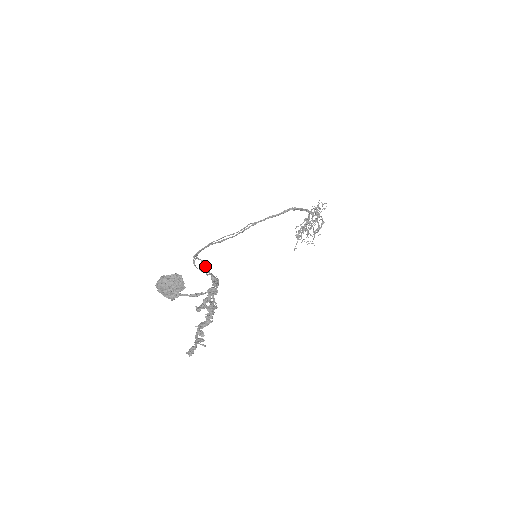
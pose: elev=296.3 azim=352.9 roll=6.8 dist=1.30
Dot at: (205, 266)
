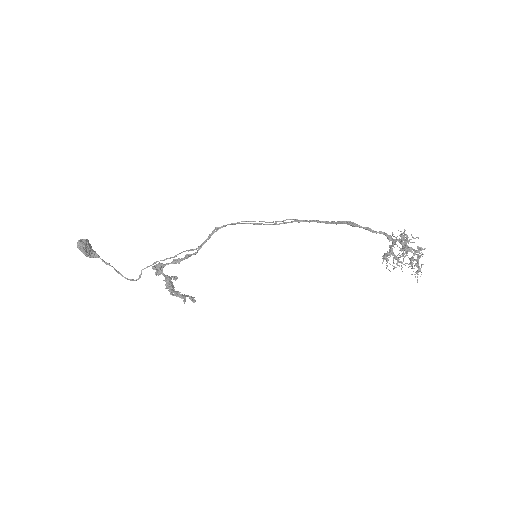
Dot at: (204, 241)
